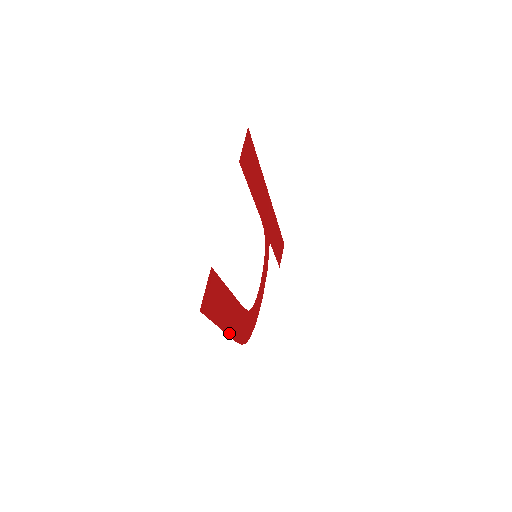
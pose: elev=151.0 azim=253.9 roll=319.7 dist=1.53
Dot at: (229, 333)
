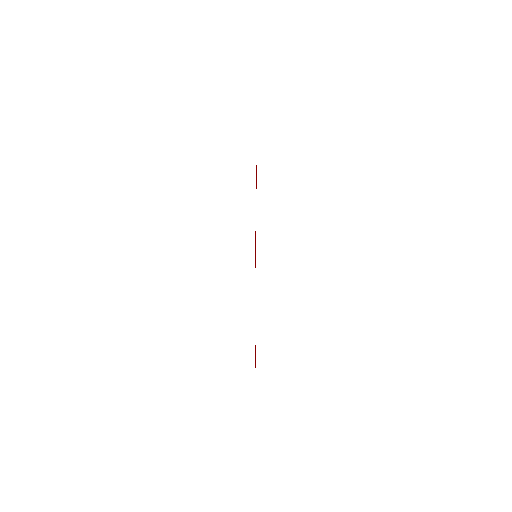
Dot at: occluded
